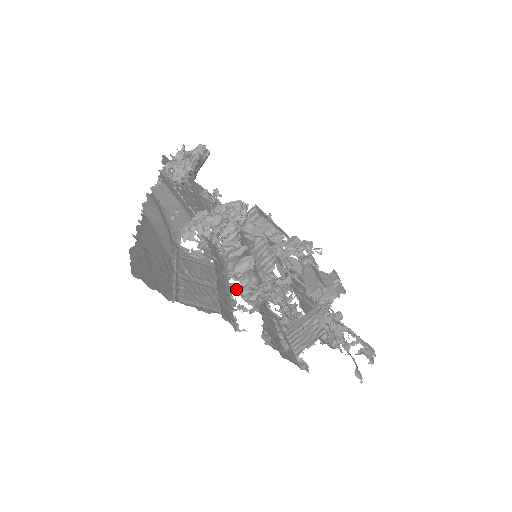
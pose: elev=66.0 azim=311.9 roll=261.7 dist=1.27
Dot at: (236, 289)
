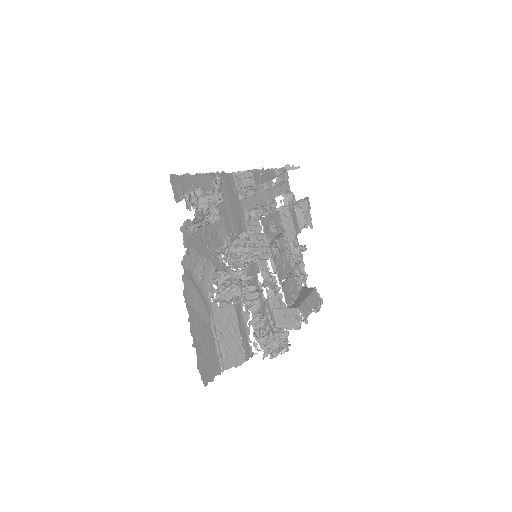
Dot at: (250, 322)
